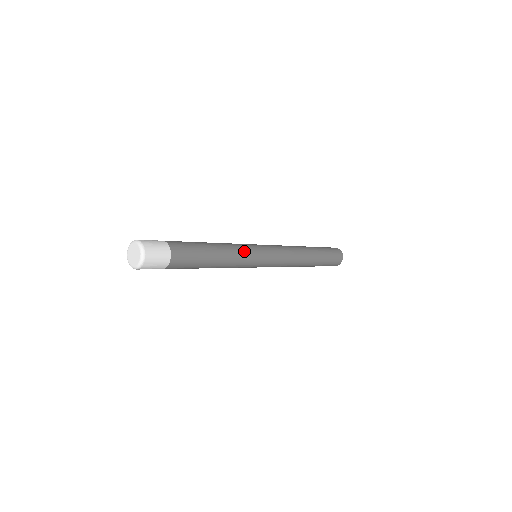
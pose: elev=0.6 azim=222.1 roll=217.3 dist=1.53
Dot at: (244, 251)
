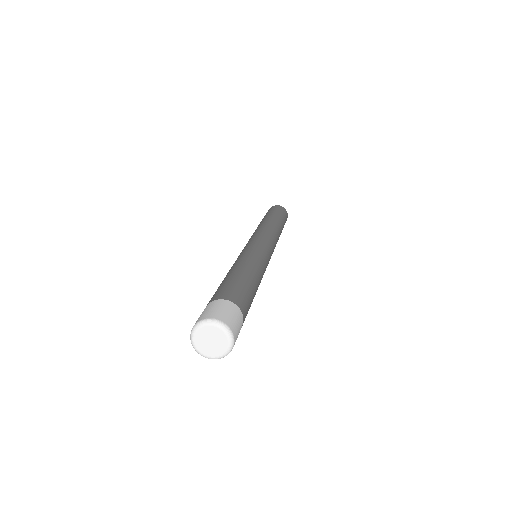
Dot at: occluded
